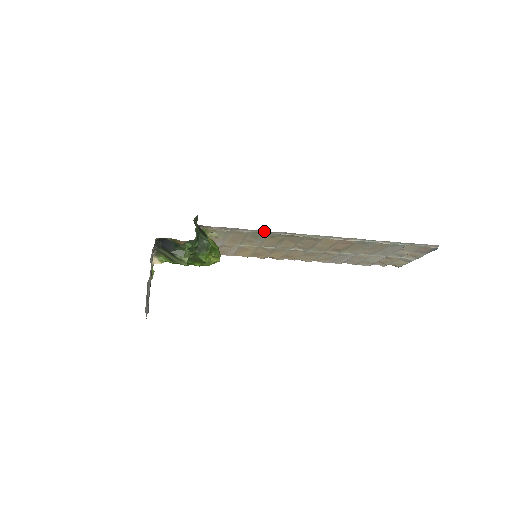
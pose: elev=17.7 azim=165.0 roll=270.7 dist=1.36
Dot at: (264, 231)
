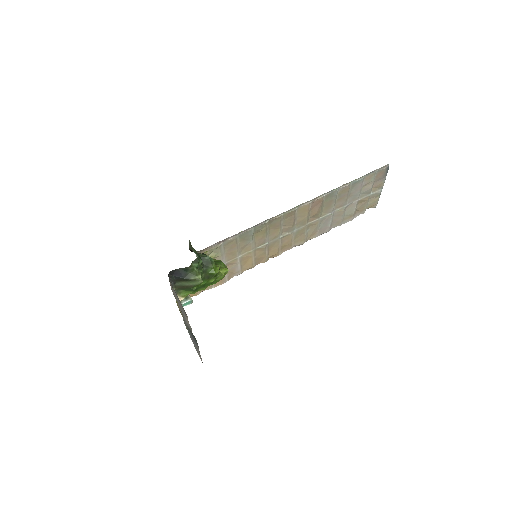
Dot at: (248, 229)
